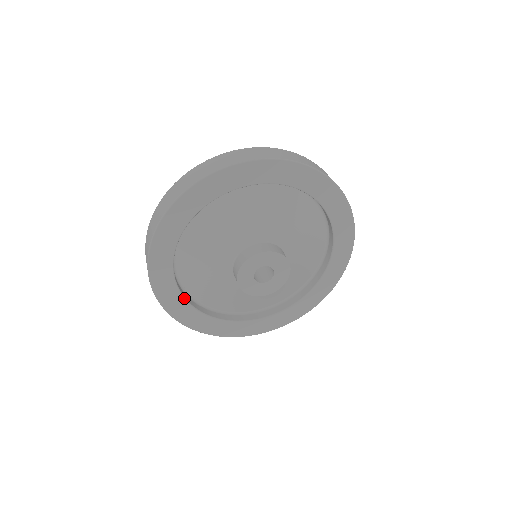
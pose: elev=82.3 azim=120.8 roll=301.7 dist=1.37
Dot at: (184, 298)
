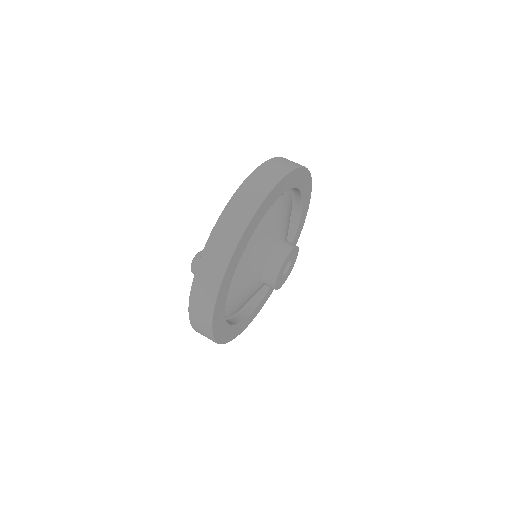
Dot at: occluded
